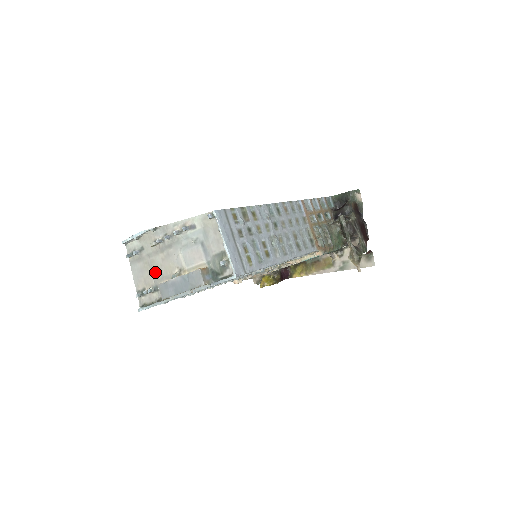
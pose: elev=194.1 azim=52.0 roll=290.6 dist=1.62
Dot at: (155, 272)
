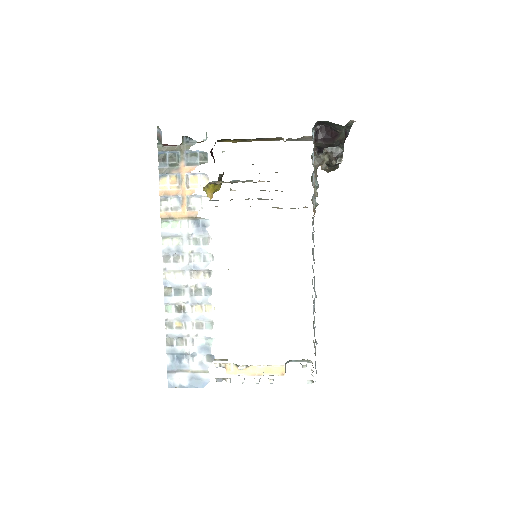
Dot at: occluded
